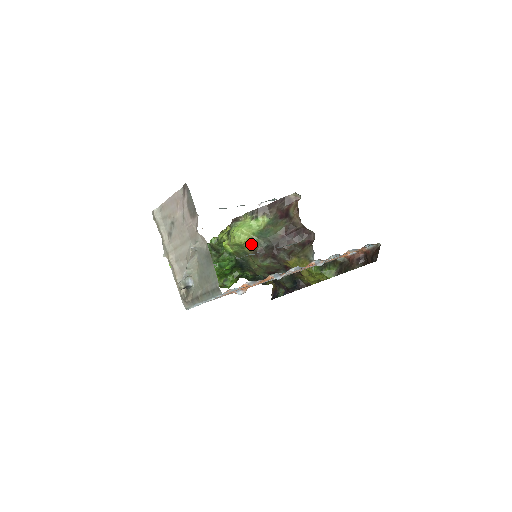
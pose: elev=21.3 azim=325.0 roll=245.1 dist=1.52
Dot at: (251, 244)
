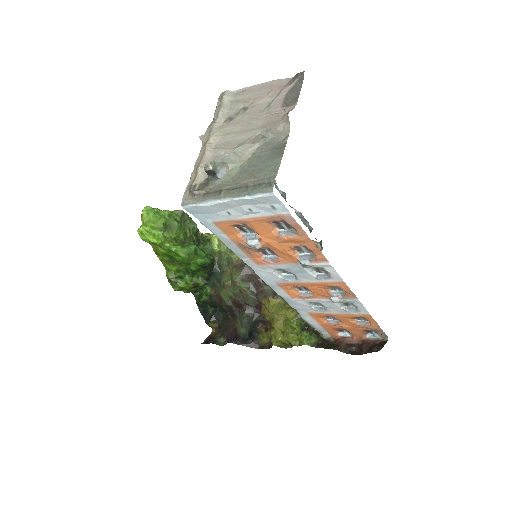
Dot at: occluded
